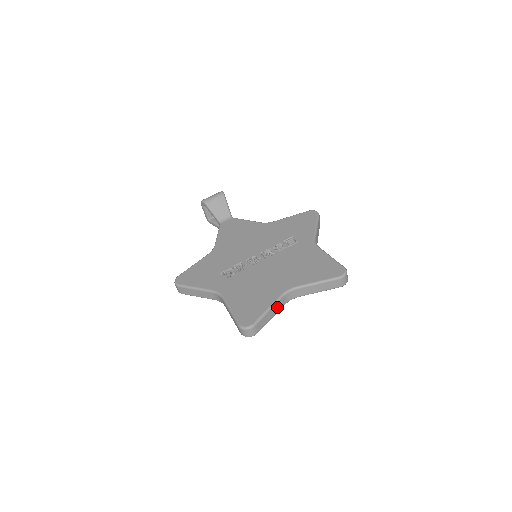
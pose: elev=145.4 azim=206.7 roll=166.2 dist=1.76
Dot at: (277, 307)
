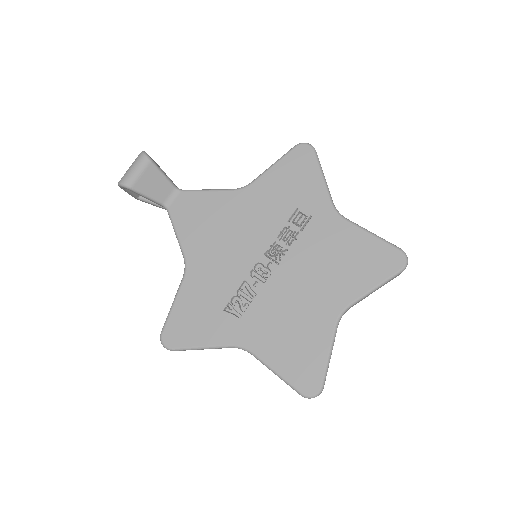
Dot at: (334, 341)
